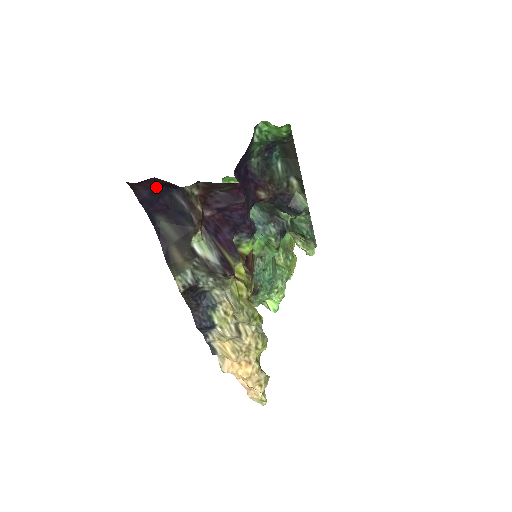
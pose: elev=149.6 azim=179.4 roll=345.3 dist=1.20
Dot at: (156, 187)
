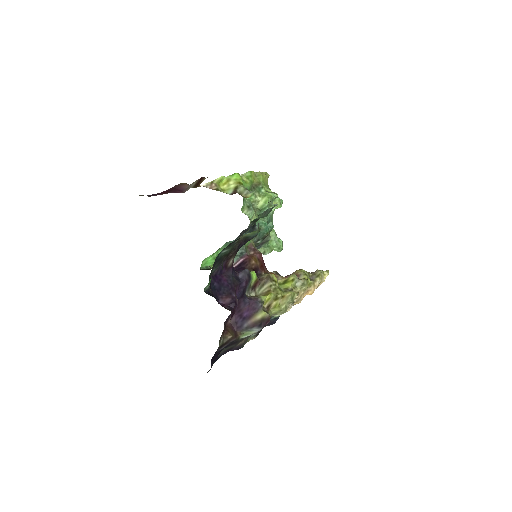
Dot at: (211, 366)
